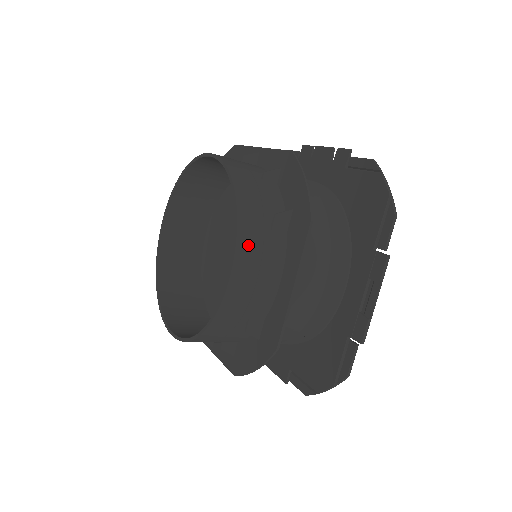
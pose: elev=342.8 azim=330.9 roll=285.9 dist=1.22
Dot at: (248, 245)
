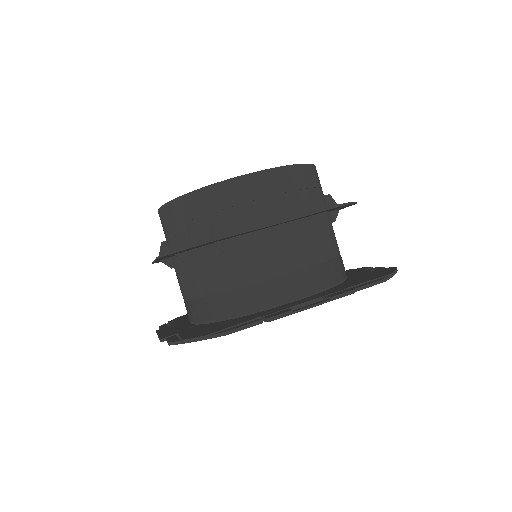
Dot at: (285, 178)
